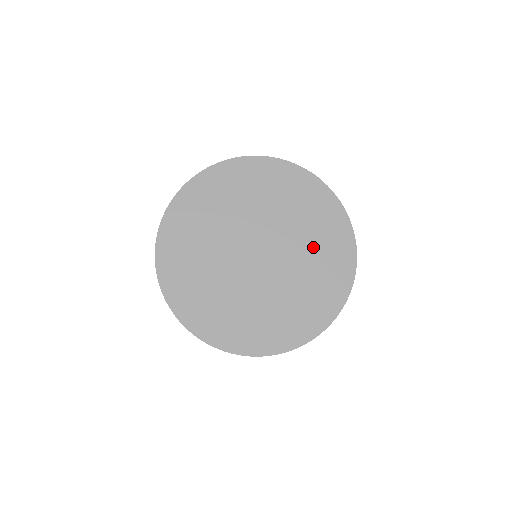
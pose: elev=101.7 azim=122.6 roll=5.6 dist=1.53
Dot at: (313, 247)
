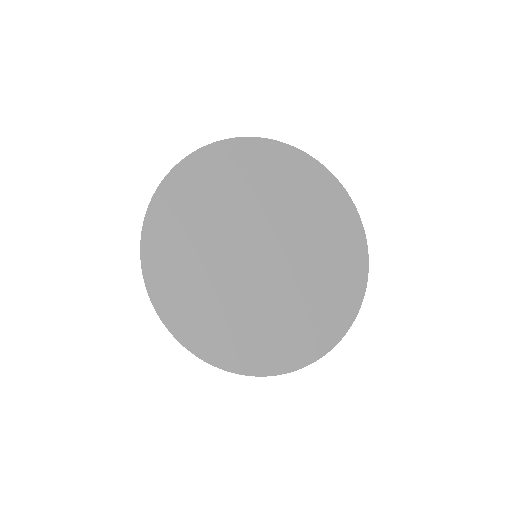
Dot at: (312, 297)
